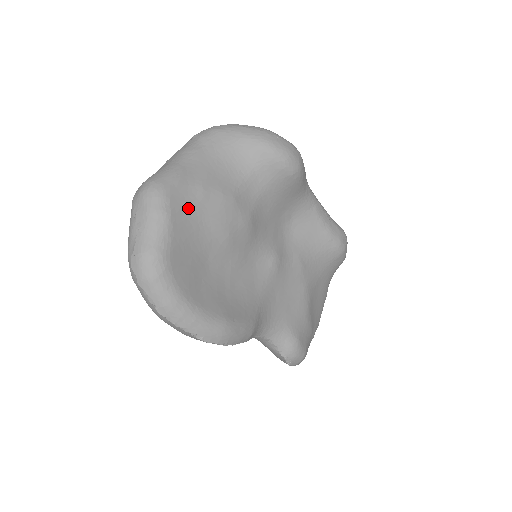
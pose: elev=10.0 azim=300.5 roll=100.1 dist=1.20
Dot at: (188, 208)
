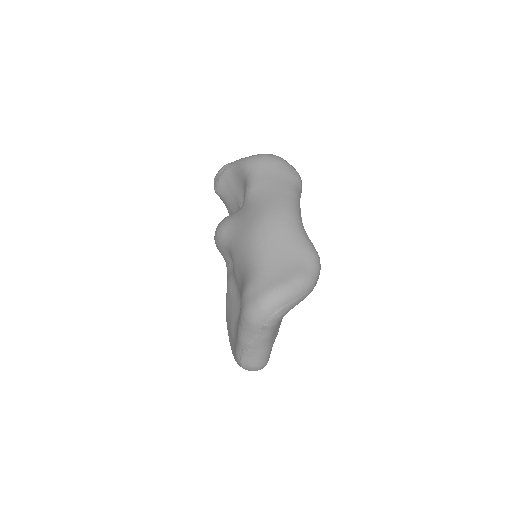
Dot at: occluded
